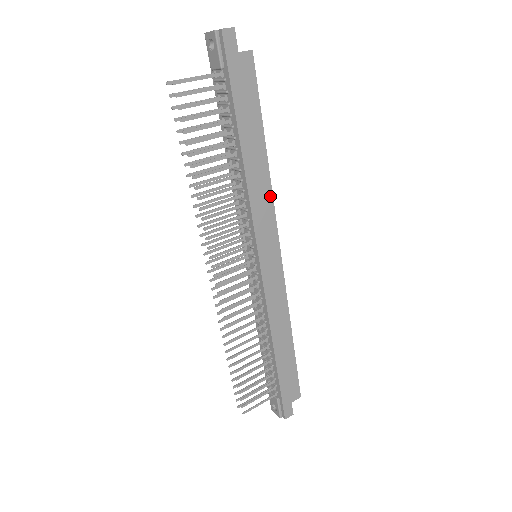
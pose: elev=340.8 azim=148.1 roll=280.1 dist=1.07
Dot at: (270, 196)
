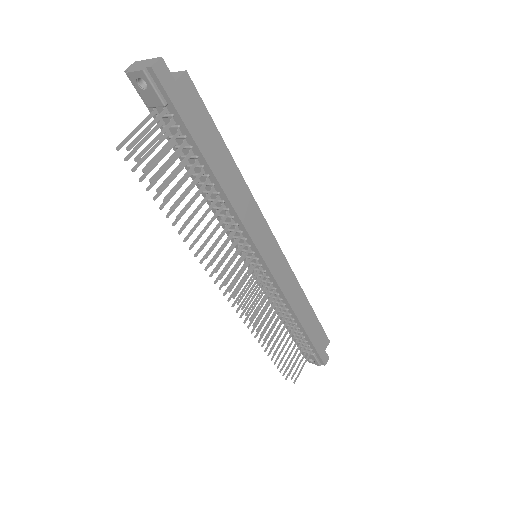
Dot at: (252, 201)
